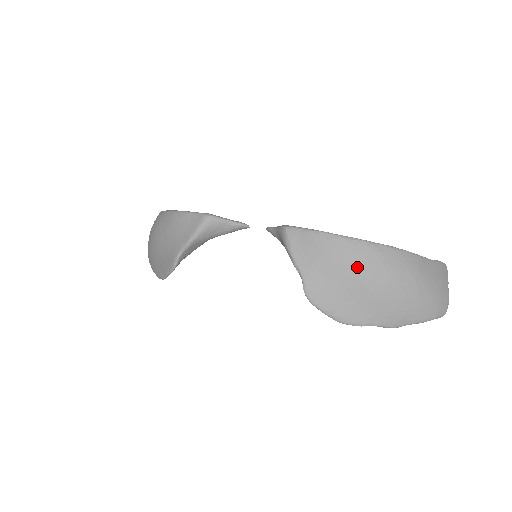
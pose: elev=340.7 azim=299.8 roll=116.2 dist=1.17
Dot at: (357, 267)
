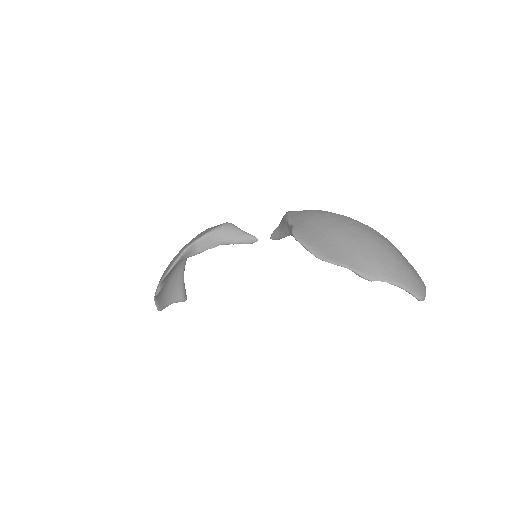
Dot at: (340, 225)
